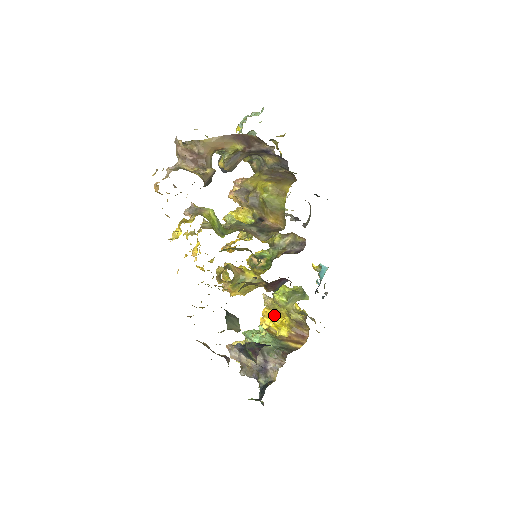
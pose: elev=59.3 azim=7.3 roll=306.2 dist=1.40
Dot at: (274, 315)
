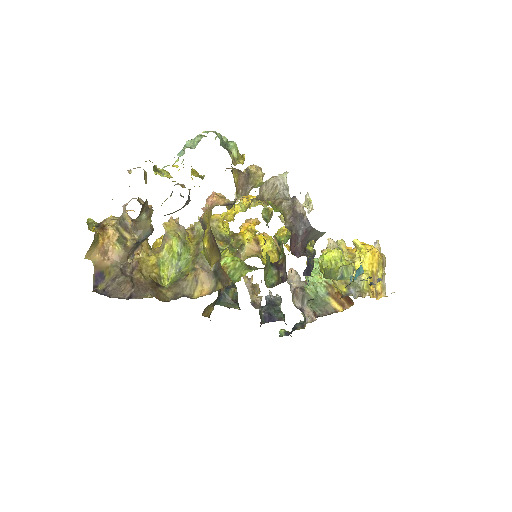
Dot at: occluded
